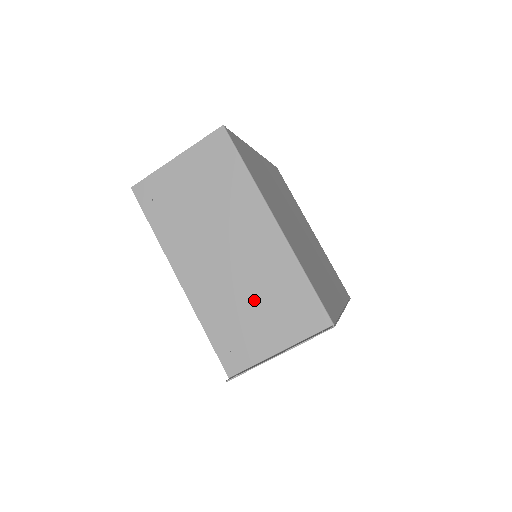
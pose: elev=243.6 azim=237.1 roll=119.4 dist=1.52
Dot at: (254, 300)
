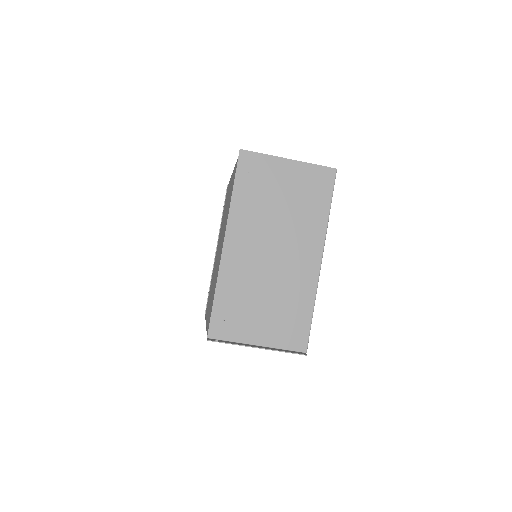
Dot at: (268, 298)
